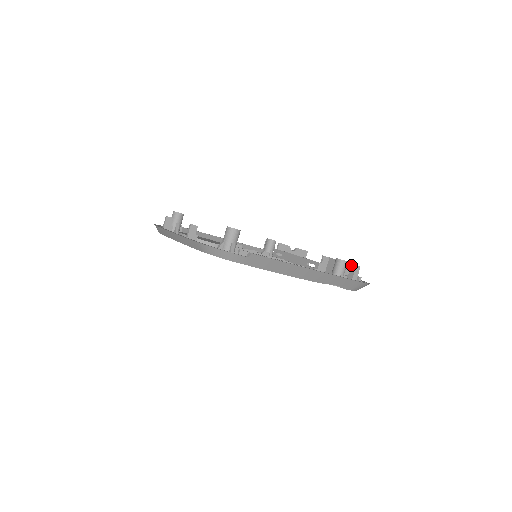
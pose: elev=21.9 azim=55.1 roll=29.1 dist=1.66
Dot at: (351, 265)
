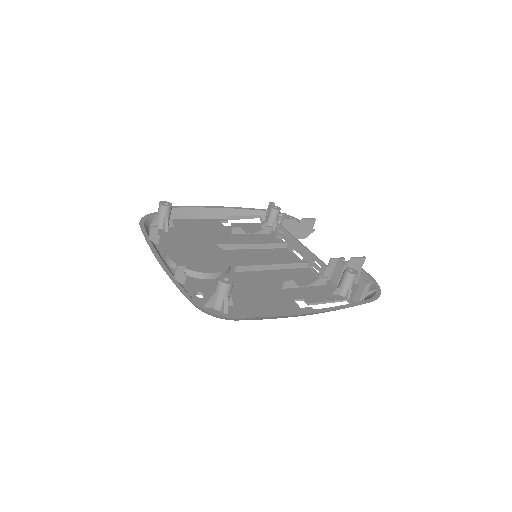
Dot at: (362, 259)
